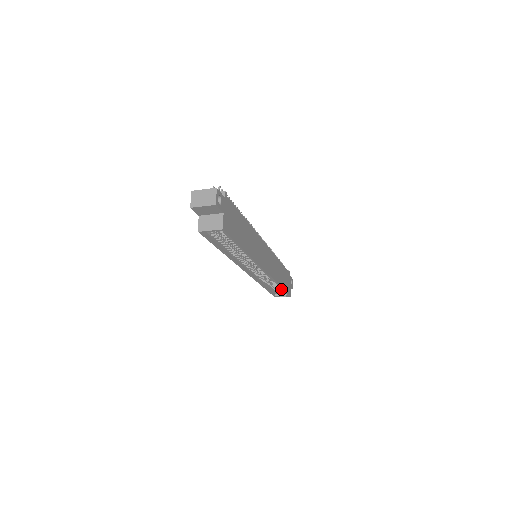
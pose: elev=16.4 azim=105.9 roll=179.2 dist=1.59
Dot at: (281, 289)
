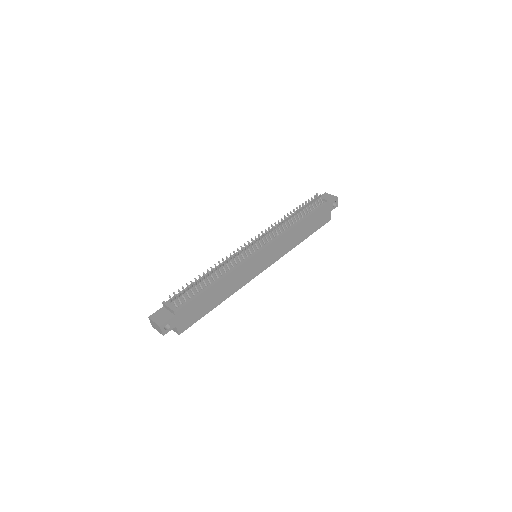
Dot at: occluded
